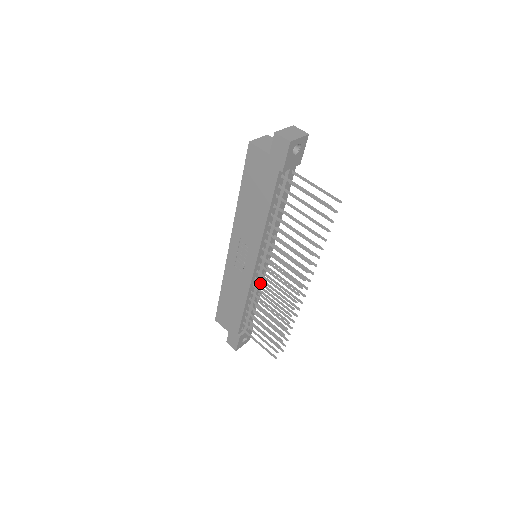
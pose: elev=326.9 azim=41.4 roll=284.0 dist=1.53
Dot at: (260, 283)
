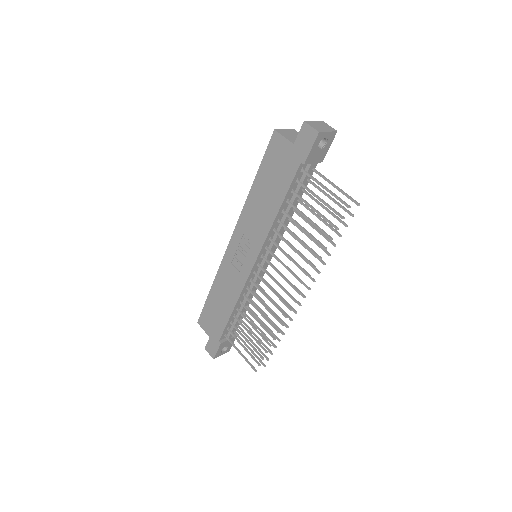
Dot at: (255, 285)
